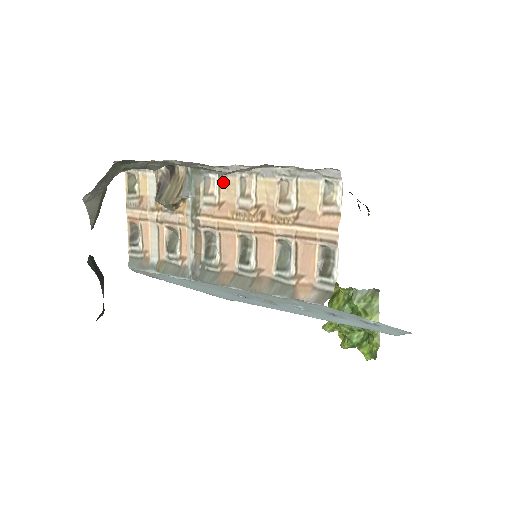
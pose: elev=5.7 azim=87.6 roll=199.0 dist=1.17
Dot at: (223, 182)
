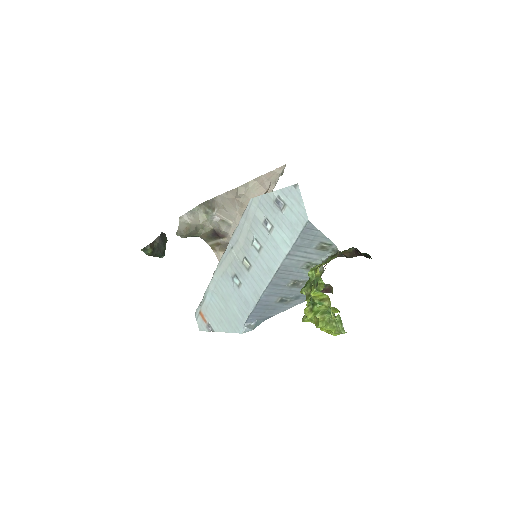
Dot at: occluded
